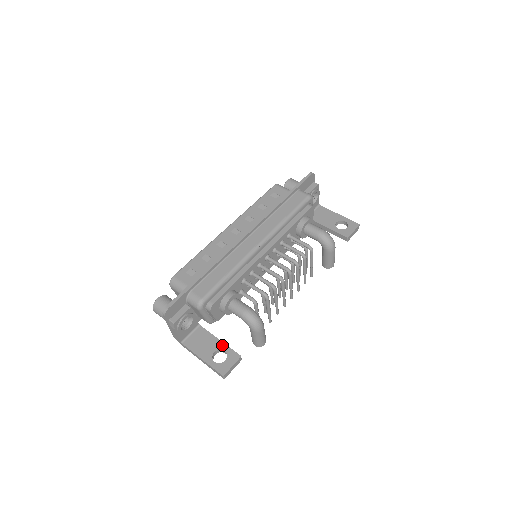
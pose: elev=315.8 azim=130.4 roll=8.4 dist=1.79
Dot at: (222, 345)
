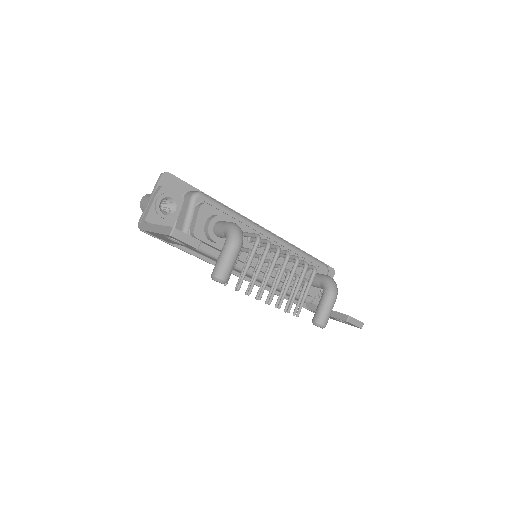
Dot at: occluded
